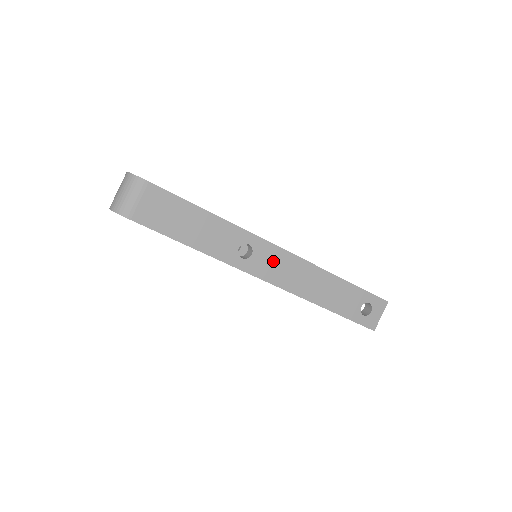
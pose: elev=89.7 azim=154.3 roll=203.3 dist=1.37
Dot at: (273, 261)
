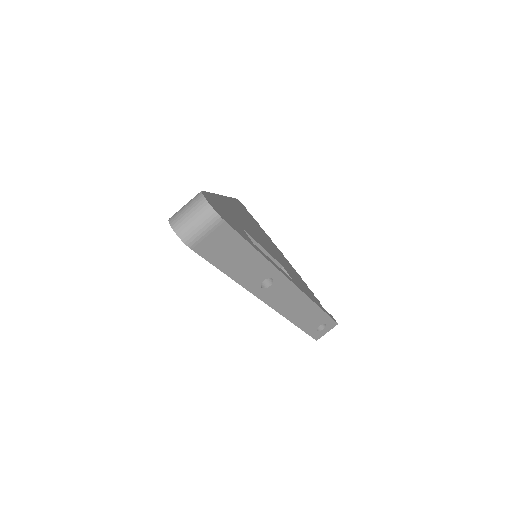
Dot at: (282, 292)
